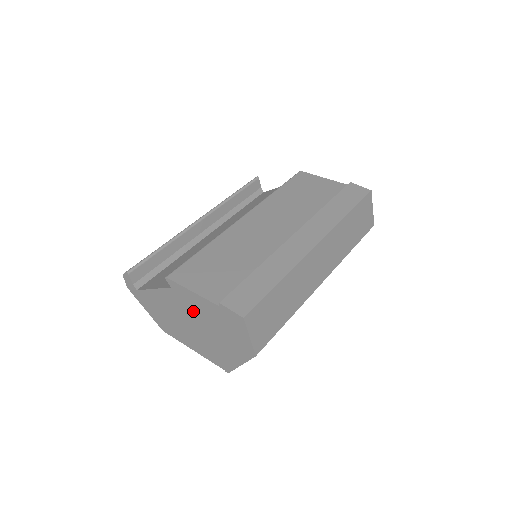
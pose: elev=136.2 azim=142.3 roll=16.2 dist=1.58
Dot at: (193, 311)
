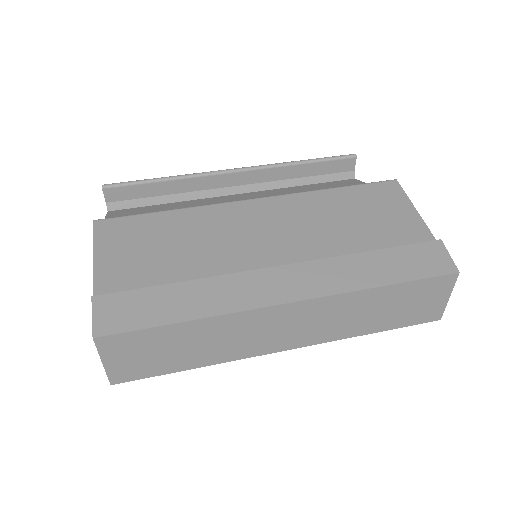
Dot at: occluded
